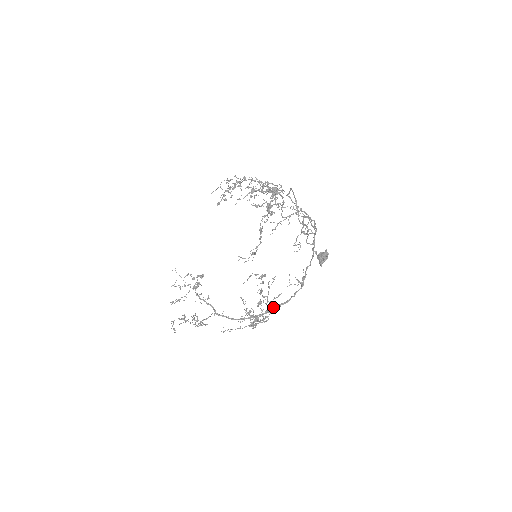
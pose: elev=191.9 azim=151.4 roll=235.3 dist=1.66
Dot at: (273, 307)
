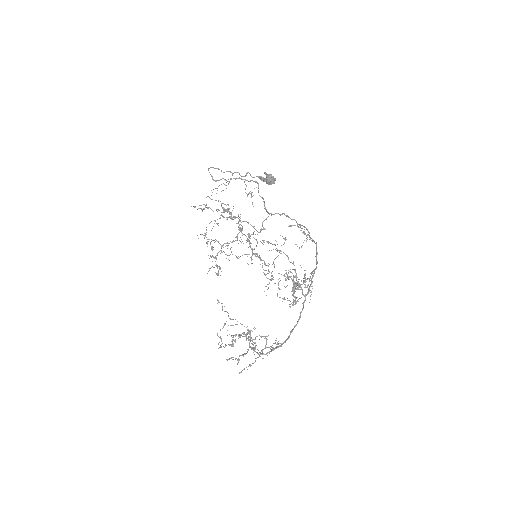
Dot at: (311, 278)
